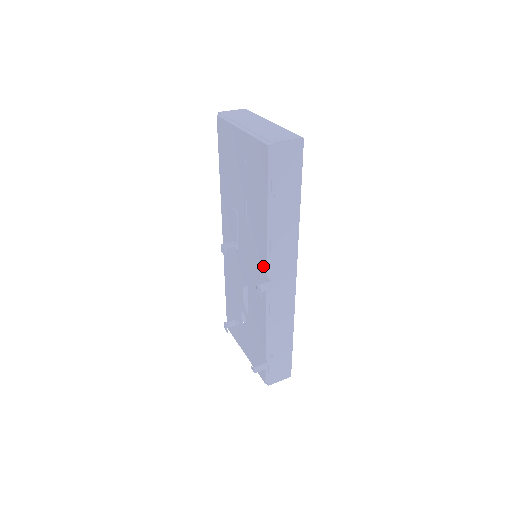
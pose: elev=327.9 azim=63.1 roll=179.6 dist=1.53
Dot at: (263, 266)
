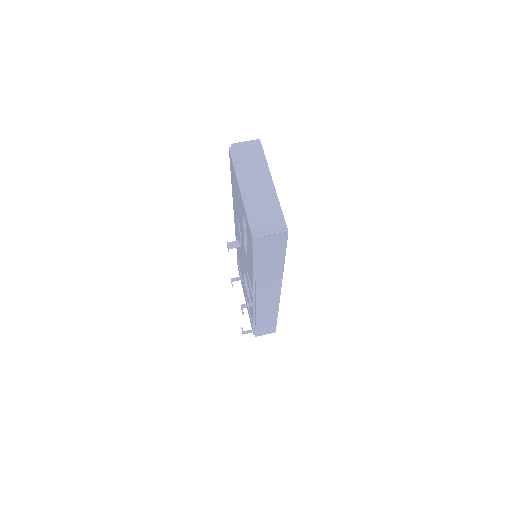
Dot at: (251, 286)
